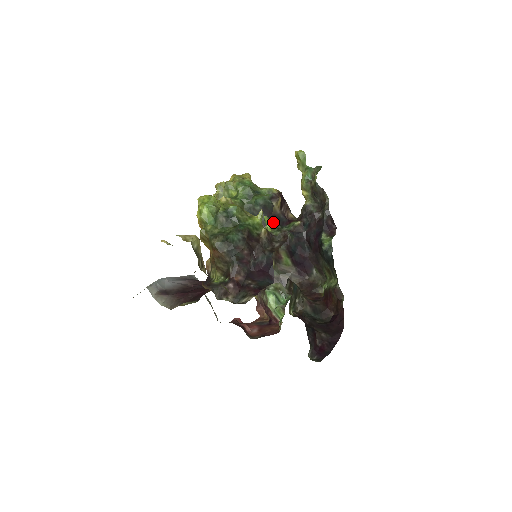
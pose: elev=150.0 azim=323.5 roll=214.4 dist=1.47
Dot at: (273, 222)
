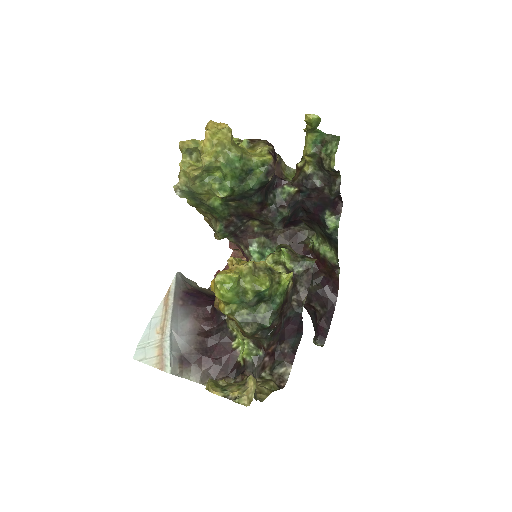
Dot at: (265, 195)
